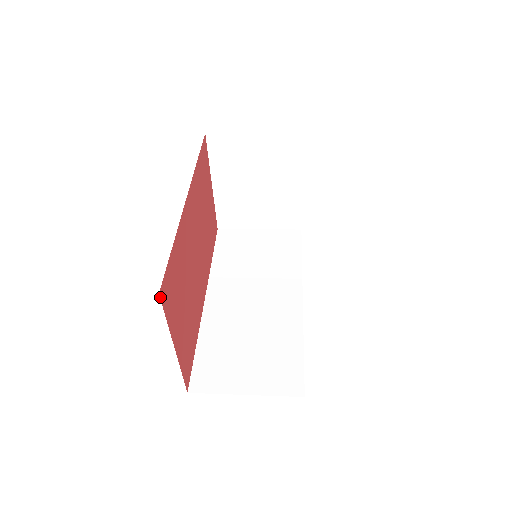
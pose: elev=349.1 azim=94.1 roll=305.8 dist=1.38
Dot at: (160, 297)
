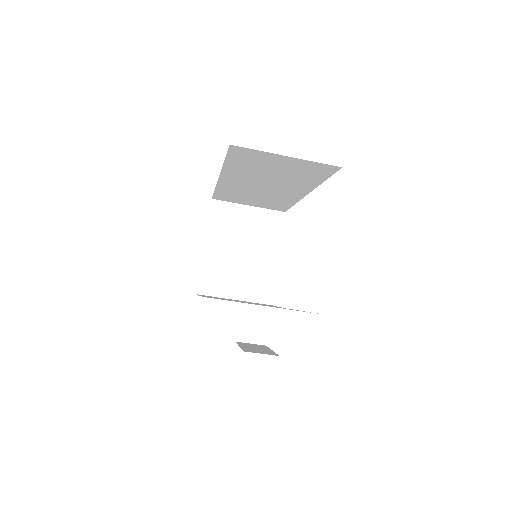
Dot at: occluded
